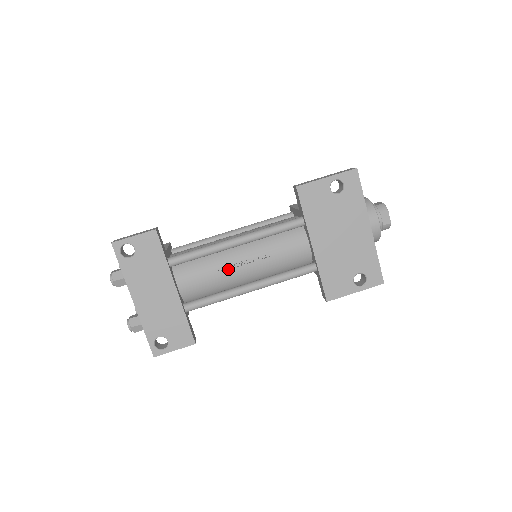
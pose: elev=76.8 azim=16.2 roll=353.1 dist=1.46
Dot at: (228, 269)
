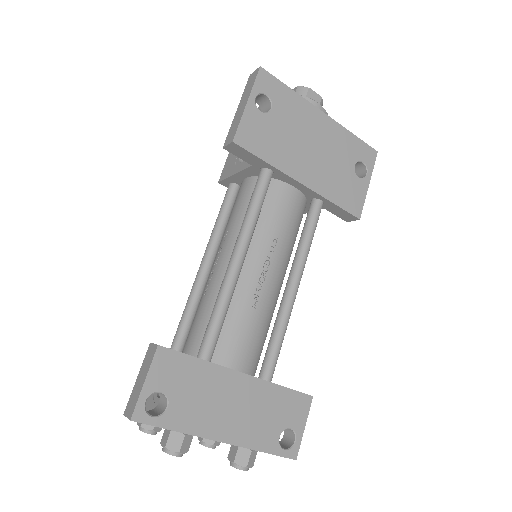
Dot at: (259, 295)
